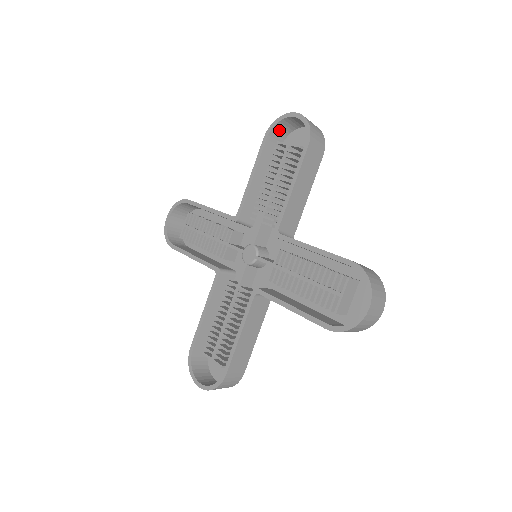
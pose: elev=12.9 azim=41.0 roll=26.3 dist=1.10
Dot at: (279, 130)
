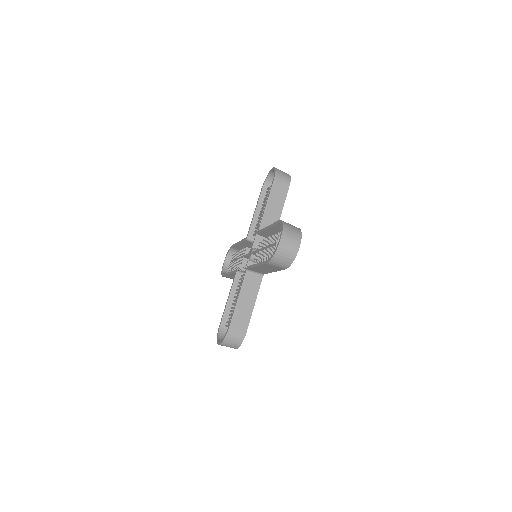
Dot at: (270, 183)
